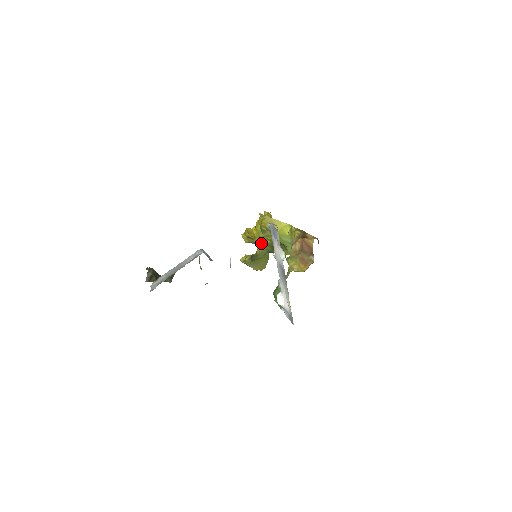
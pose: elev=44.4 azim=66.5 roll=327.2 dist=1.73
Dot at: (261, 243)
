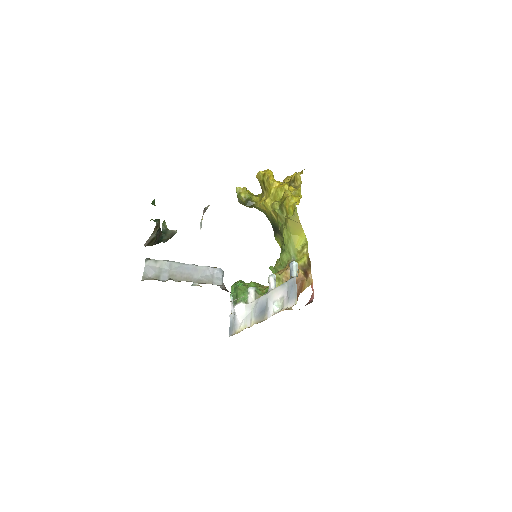
Dot at: (268, 208)
